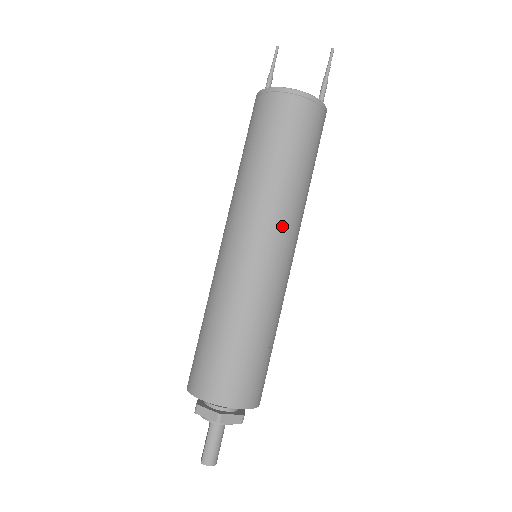
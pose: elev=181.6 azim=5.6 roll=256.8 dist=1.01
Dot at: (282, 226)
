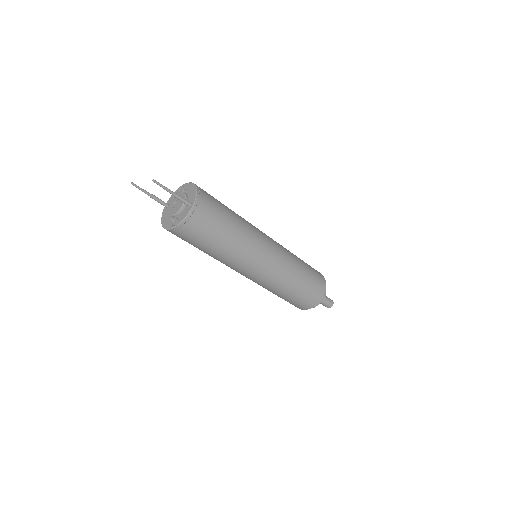
Dot at: (248, 263)
